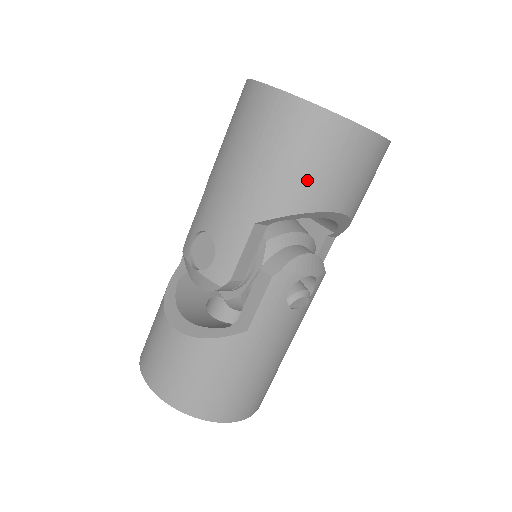
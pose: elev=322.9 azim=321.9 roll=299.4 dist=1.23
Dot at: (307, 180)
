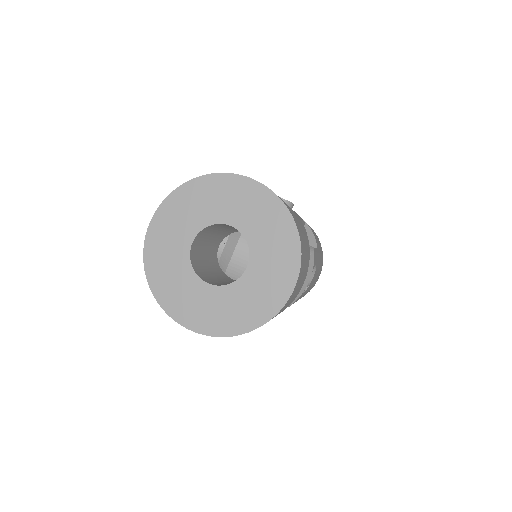
Dot at: occluded
